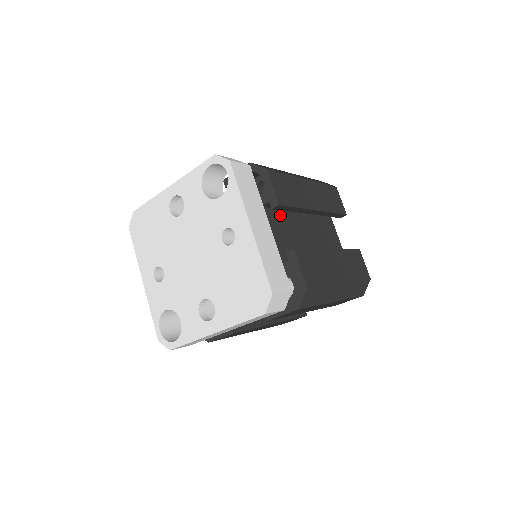
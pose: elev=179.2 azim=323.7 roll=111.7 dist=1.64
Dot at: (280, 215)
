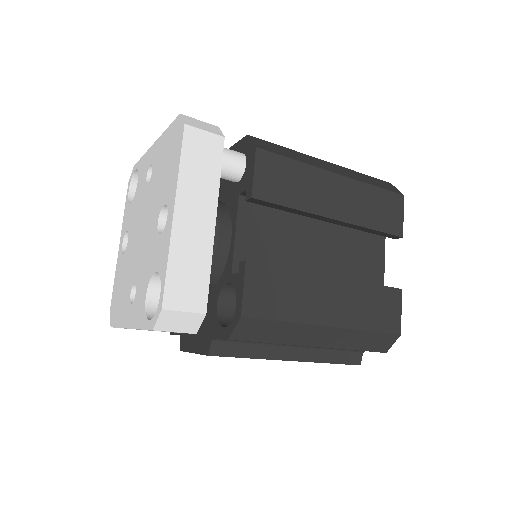
Dot at: occluded
